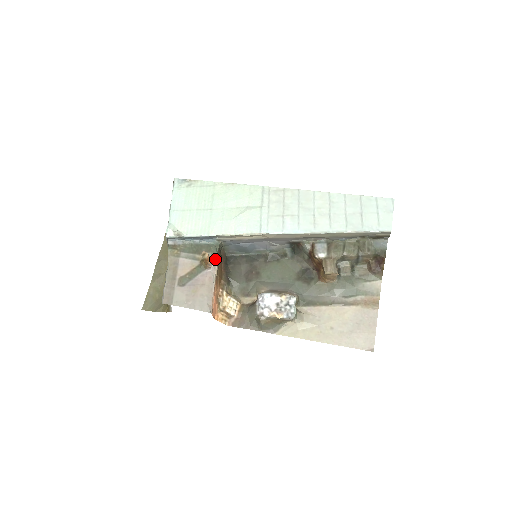
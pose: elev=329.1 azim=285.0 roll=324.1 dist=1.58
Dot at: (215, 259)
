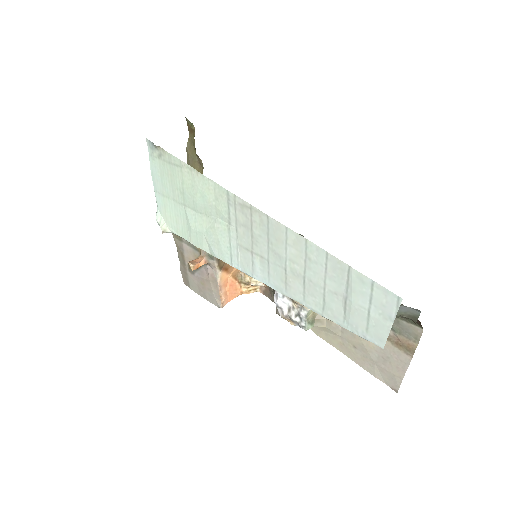
Dot at: occluded
